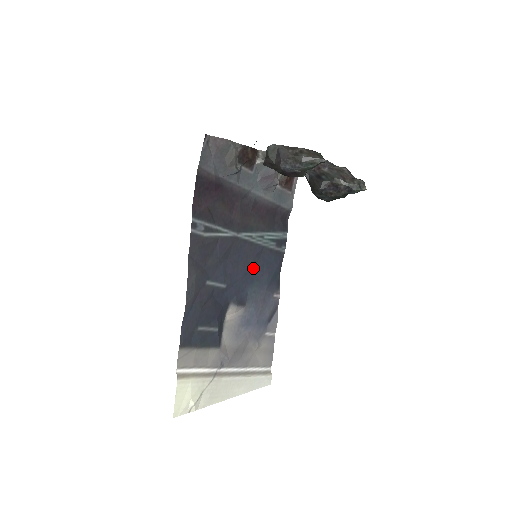
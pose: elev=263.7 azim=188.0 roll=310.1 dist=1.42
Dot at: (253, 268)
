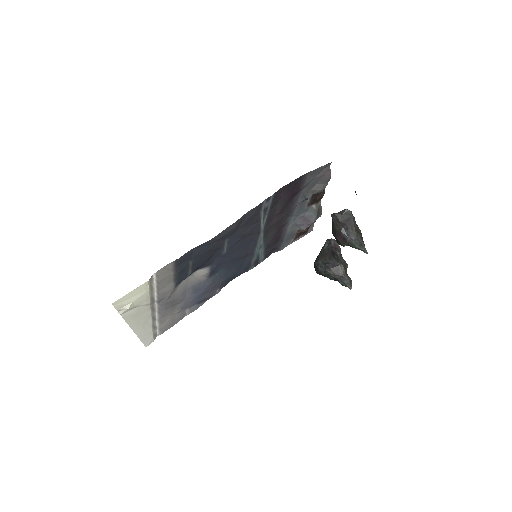
Dot at: (237, 260)
